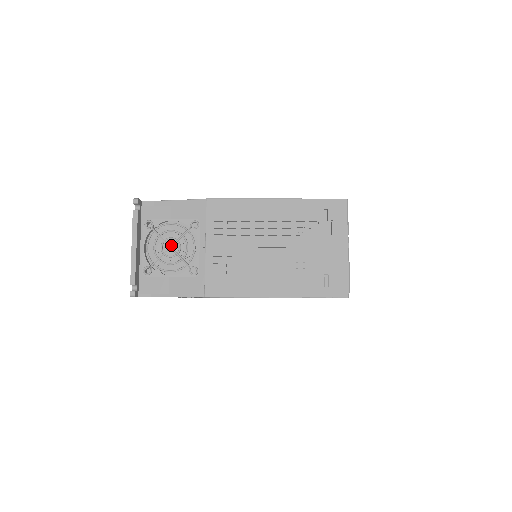
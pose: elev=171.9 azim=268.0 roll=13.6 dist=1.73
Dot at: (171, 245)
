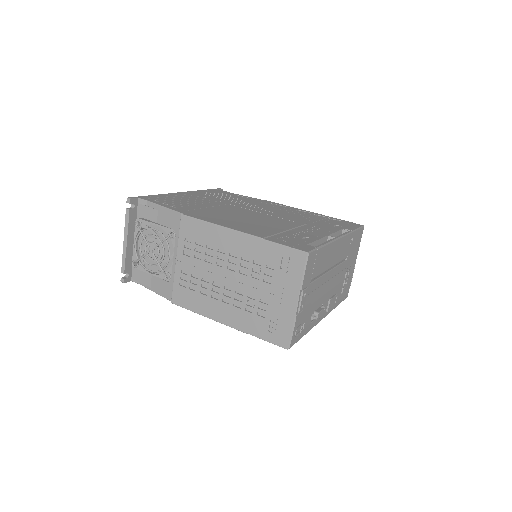
Dot at: occluded
